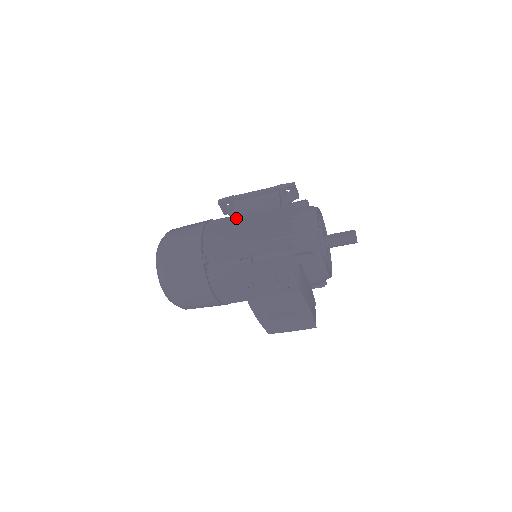
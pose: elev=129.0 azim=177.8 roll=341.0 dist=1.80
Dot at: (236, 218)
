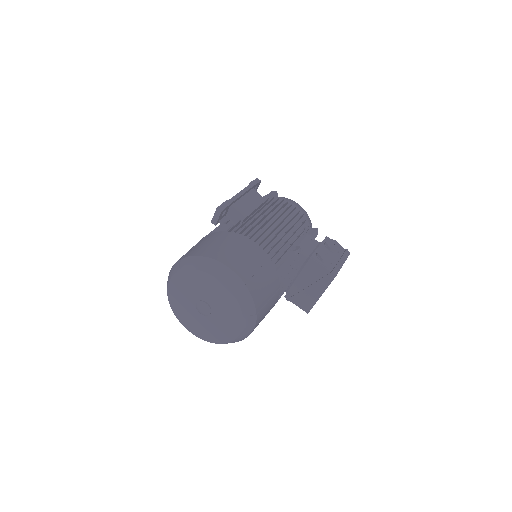
Dot at: (255, 219)
